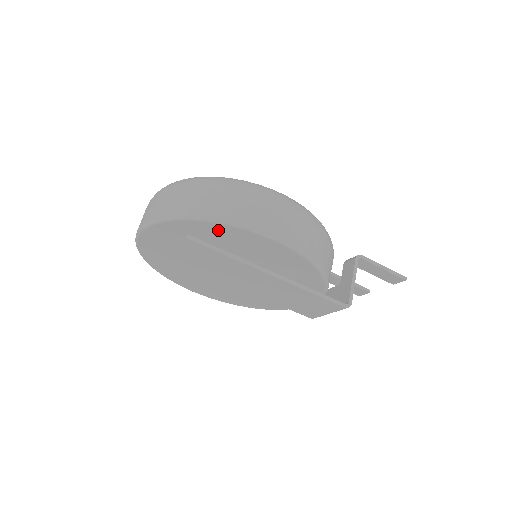
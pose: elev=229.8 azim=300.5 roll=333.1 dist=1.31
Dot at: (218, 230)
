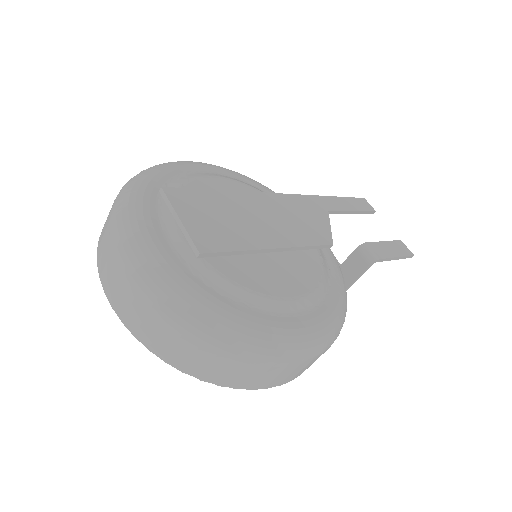
Dot at: occluded
